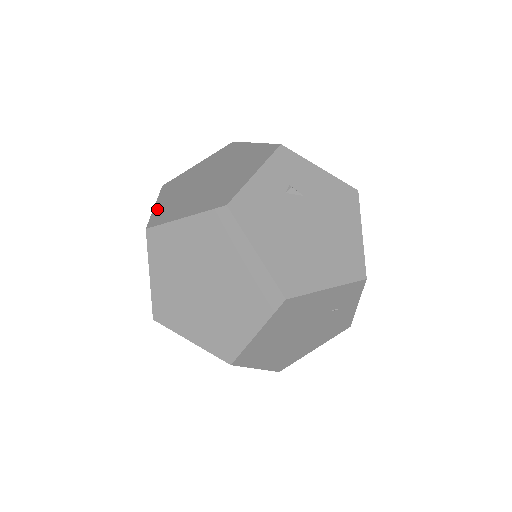
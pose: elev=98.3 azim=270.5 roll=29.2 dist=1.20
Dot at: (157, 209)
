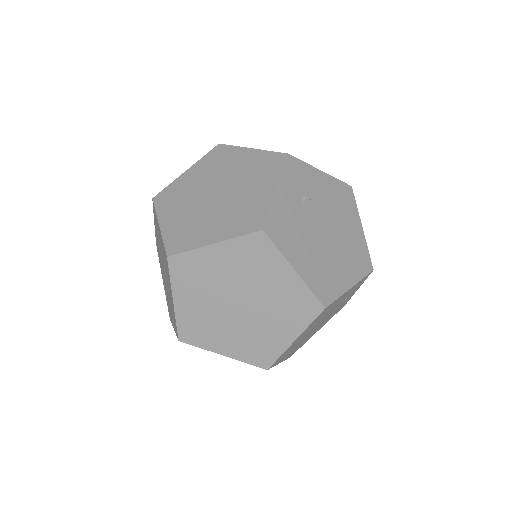
Dot at: (166, 231)
